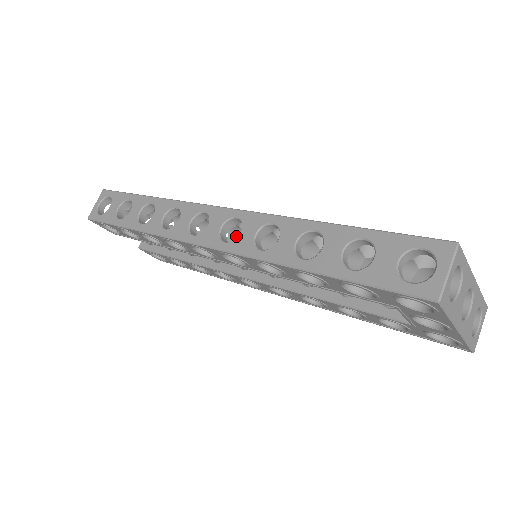
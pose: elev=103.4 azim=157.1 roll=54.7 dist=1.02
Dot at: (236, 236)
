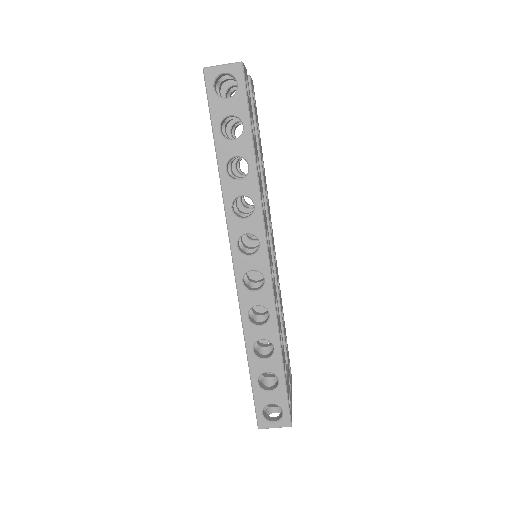
Dot at: occluded
